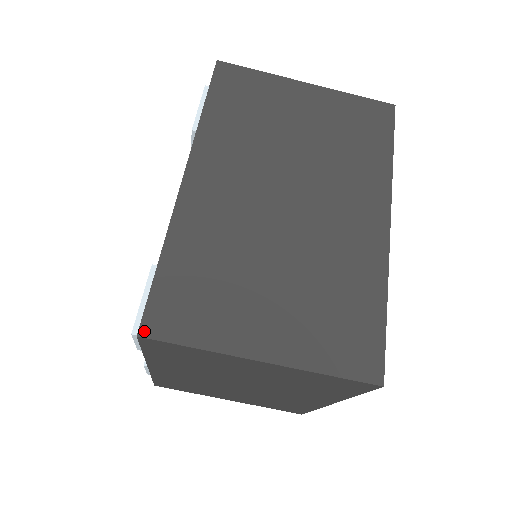
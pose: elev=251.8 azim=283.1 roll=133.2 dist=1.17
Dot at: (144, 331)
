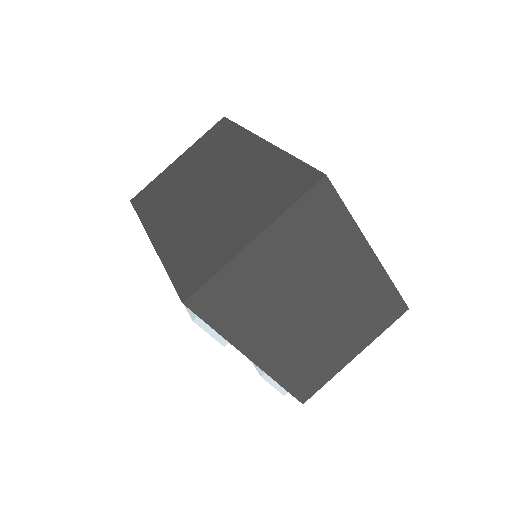
Dot at: (184, 298)
